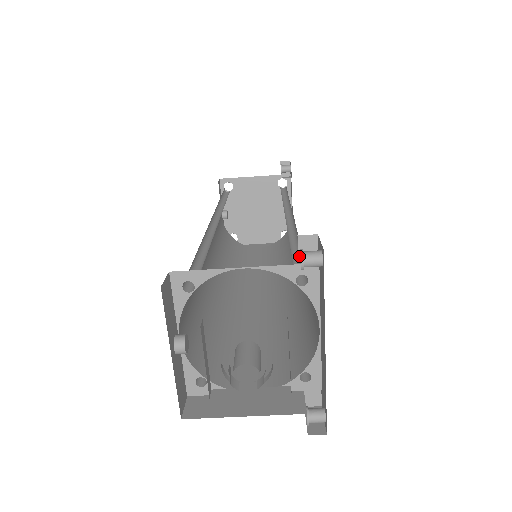
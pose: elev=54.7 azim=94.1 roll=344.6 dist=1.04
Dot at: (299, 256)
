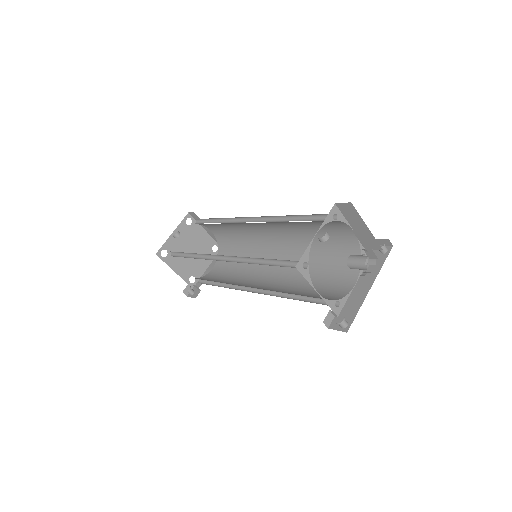
Dot at: occluded
